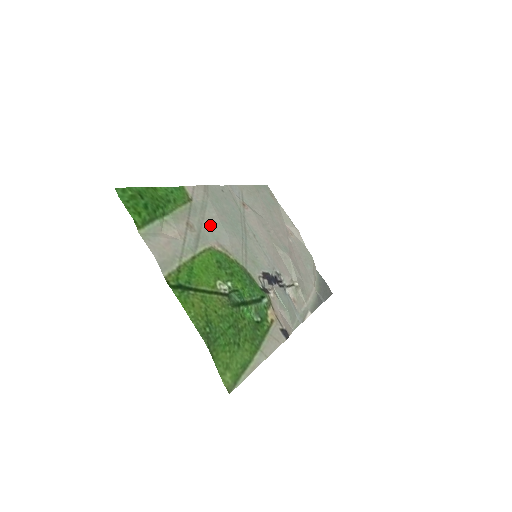
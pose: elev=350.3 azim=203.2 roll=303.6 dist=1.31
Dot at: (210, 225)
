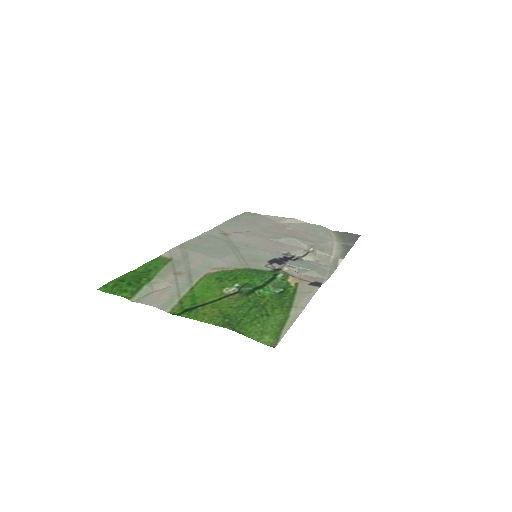
Dot at: (197, 263)
